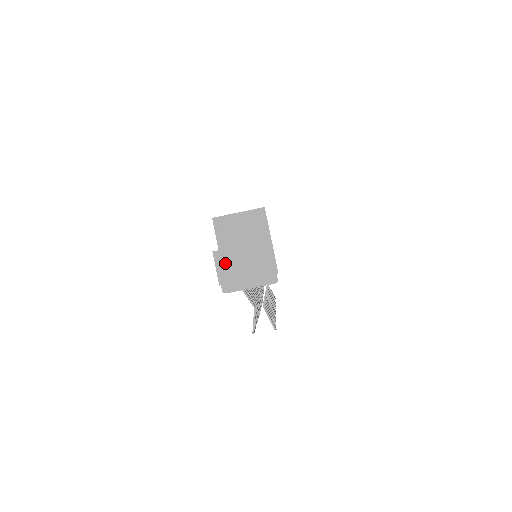
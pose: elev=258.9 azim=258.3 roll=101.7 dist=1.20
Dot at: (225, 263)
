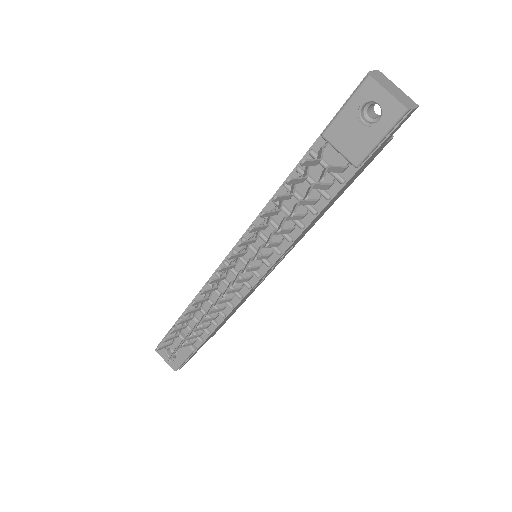
Dot at: (382, 76)
